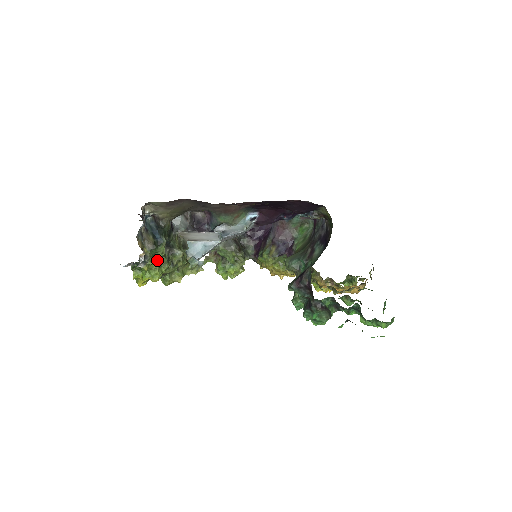
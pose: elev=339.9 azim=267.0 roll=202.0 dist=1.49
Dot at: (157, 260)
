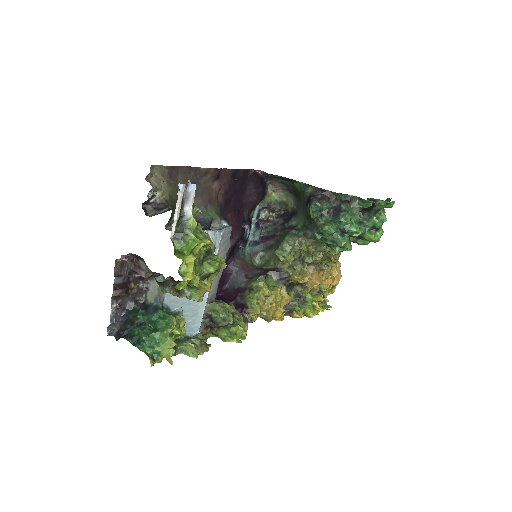
Dot at: occluded
